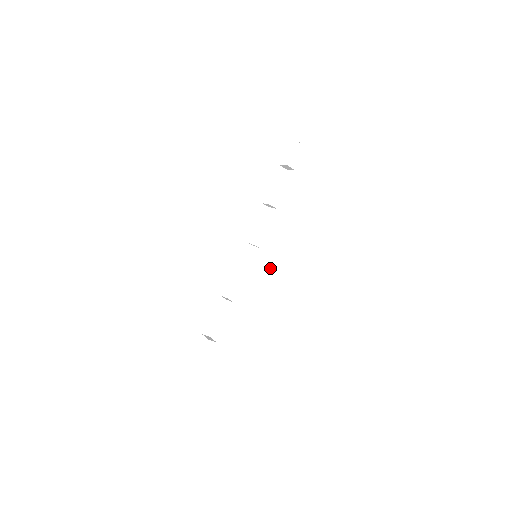
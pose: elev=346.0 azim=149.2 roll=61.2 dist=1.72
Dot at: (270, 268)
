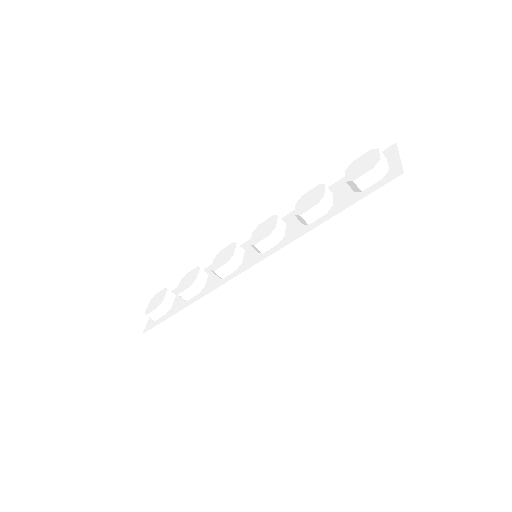
Dot at: (253, 282)
